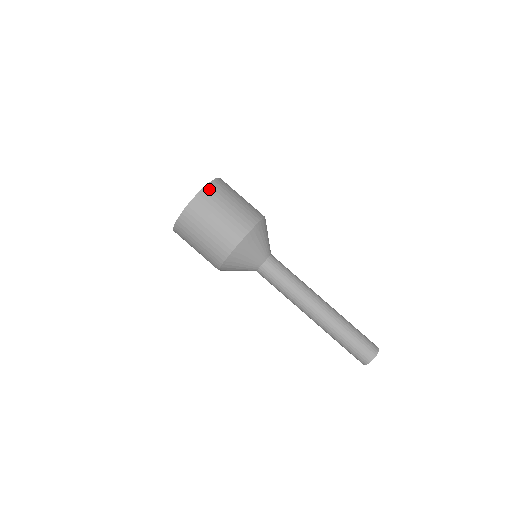
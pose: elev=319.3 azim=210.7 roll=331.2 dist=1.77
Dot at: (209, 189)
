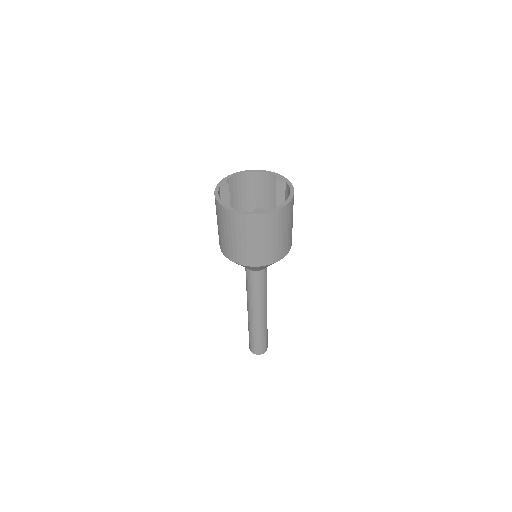
Dot at: (253, 219)
